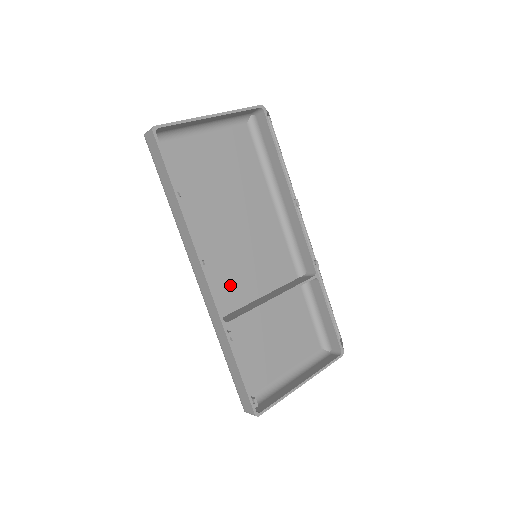
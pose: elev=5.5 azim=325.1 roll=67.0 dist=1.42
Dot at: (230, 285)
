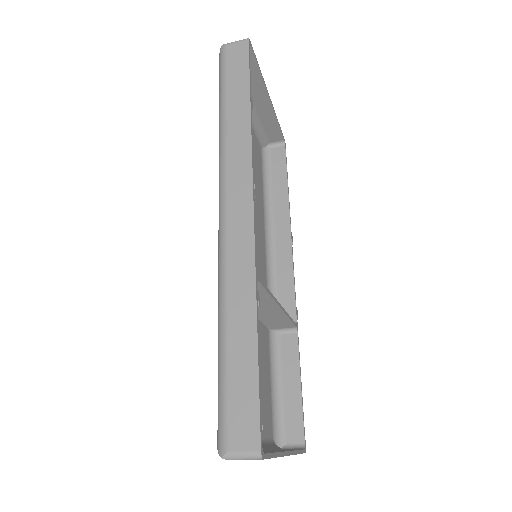
Dot at: occluded
